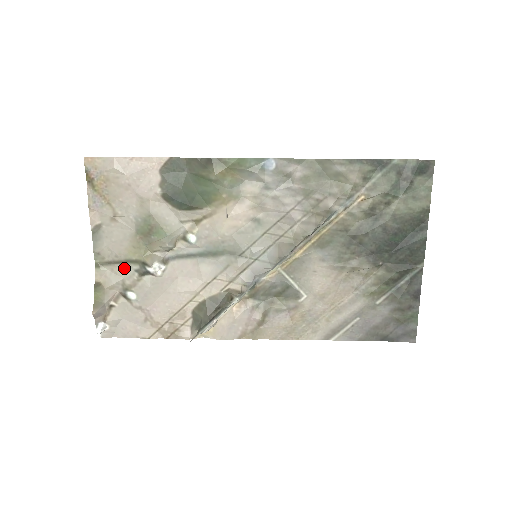
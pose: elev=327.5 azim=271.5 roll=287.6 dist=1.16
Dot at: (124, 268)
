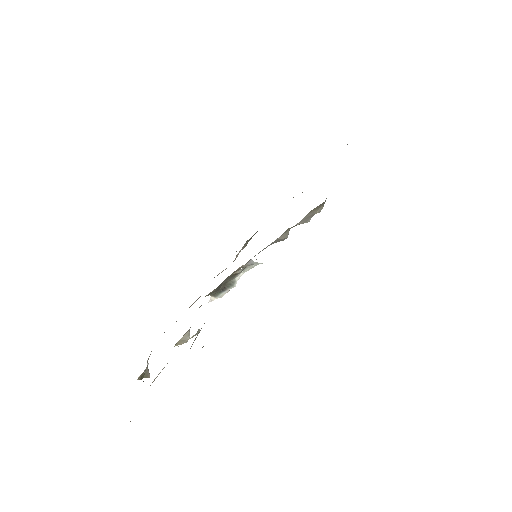
Dot at: occluded
